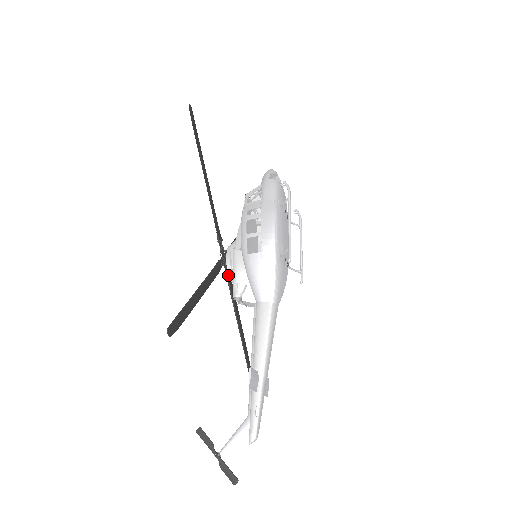
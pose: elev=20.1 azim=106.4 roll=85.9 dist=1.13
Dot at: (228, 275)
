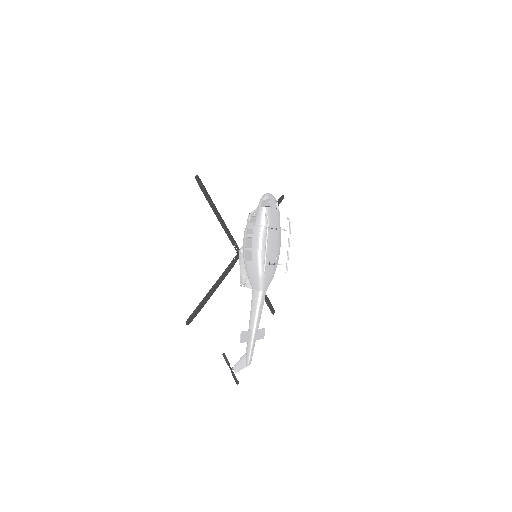
Dot at: occluded
